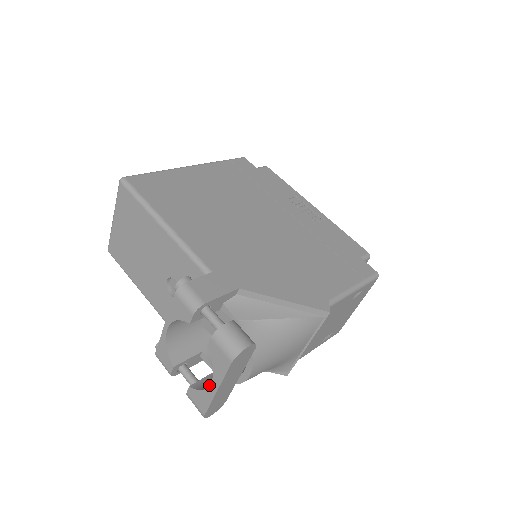
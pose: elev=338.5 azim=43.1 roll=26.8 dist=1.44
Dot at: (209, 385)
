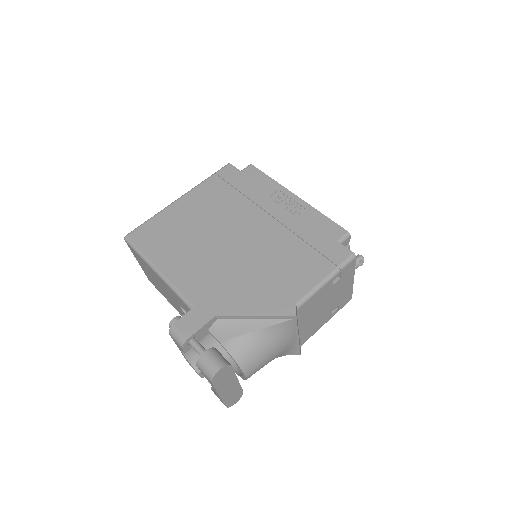
Dot at: (215, 391)
